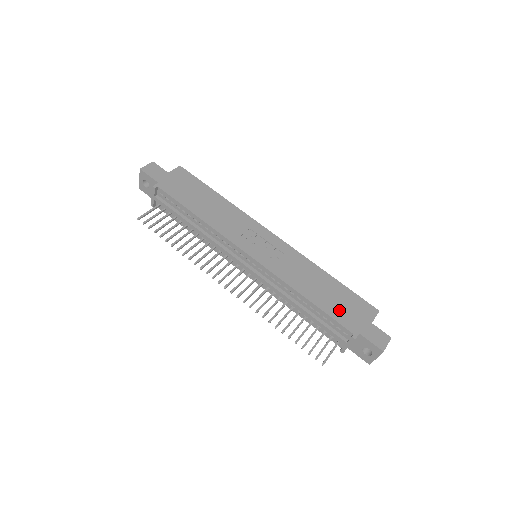
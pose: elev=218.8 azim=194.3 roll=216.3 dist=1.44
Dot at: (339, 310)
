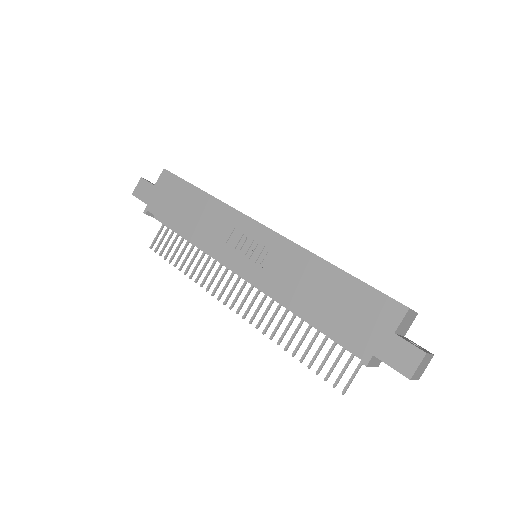
Dot at: (345, 322)
